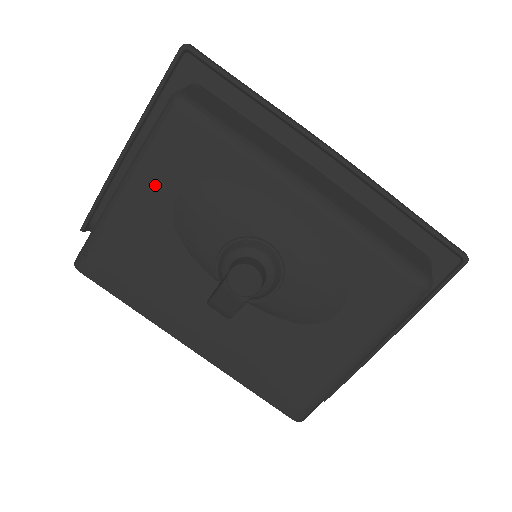
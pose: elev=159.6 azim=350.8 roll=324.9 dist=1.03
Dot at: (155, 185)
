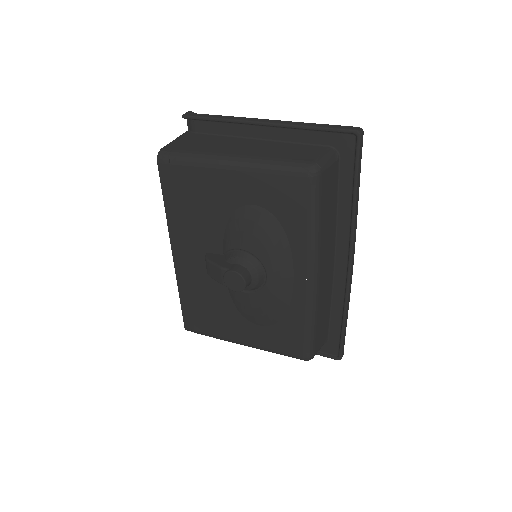
Dot at: (249, 186)
